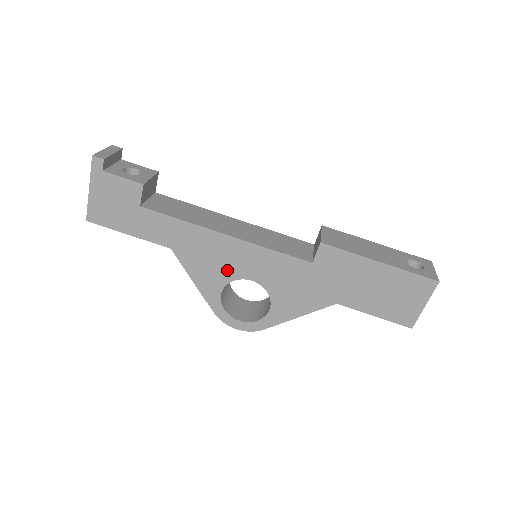
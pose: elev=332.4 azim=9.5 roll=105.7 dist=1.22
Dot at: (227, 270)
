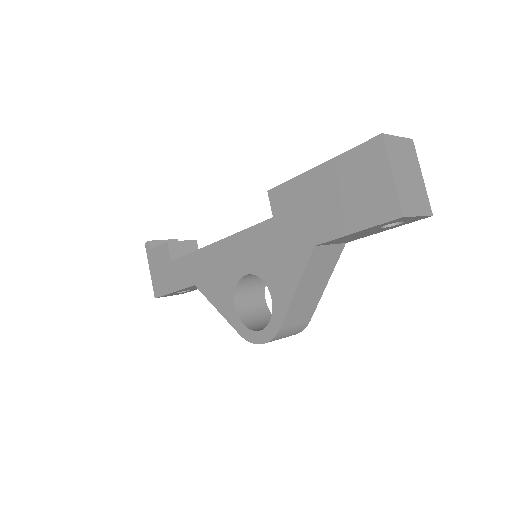
Dot at: (229, 277)
